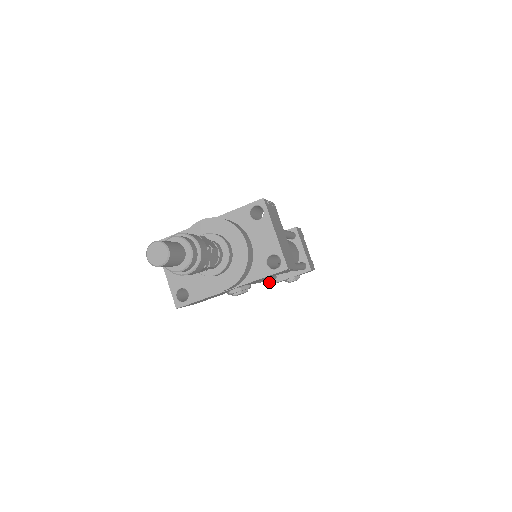
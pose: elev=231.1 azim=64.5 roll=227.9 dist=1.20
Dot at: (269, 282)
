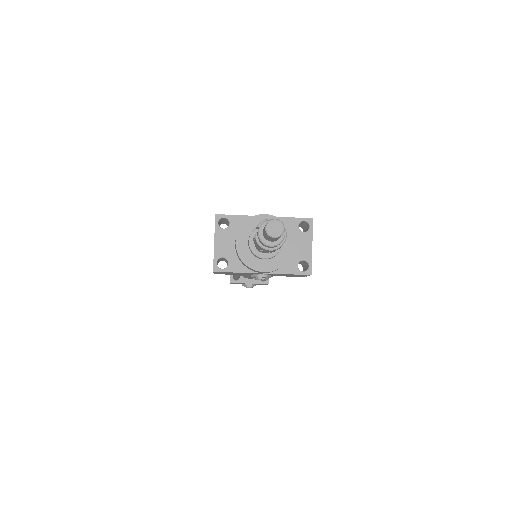
Dot at: (231, 280)
